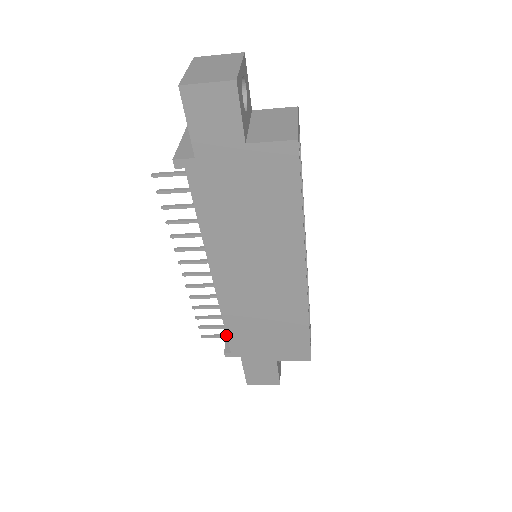
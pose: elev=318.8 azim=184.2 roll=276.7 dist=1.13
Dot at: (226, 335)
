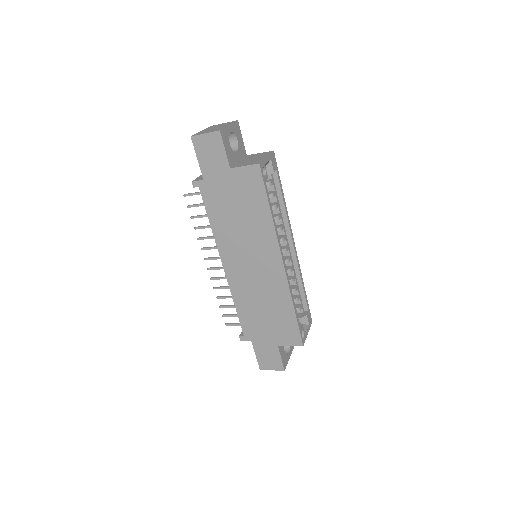
Dot at: occluded
